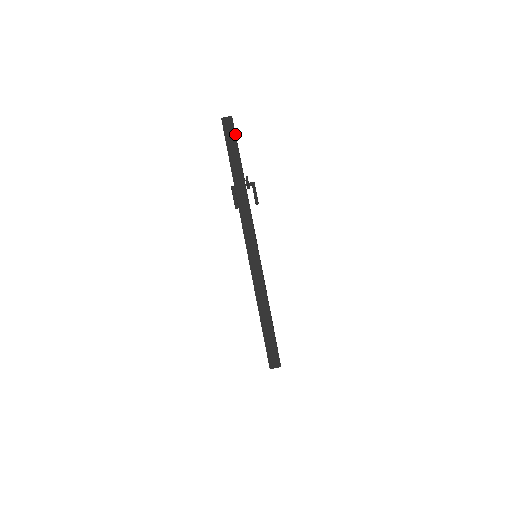
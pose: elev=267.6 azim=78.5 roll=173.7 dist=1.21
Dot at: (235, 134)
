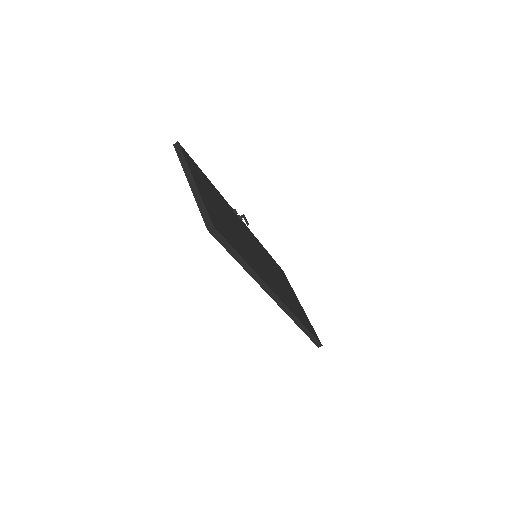
Dot at: (180, 147)
